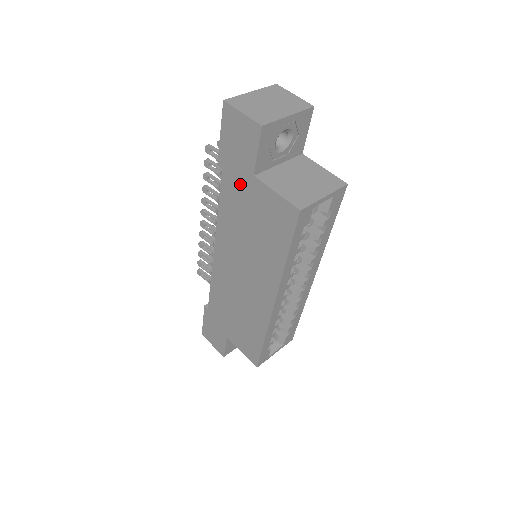
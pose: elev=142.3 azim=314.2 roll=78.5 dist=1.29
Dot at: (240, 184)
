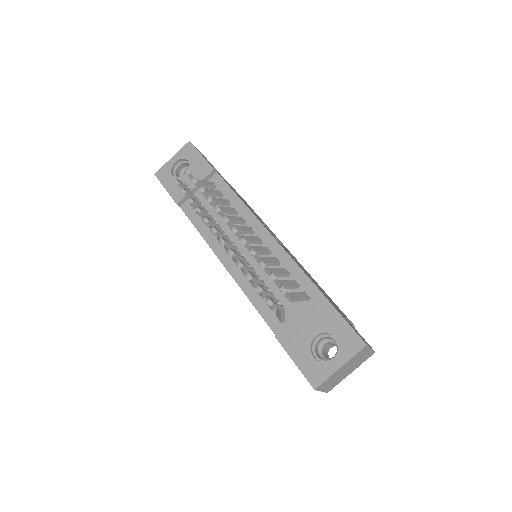
Dot at: occluded
